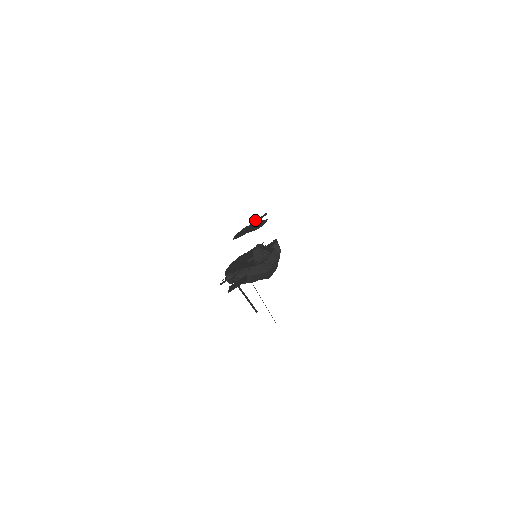
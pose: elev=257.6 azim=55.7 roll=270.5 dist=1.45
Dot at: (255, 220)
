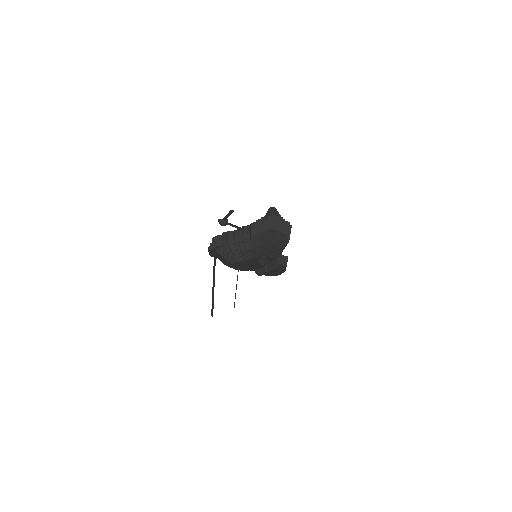
Dot at: occluded
